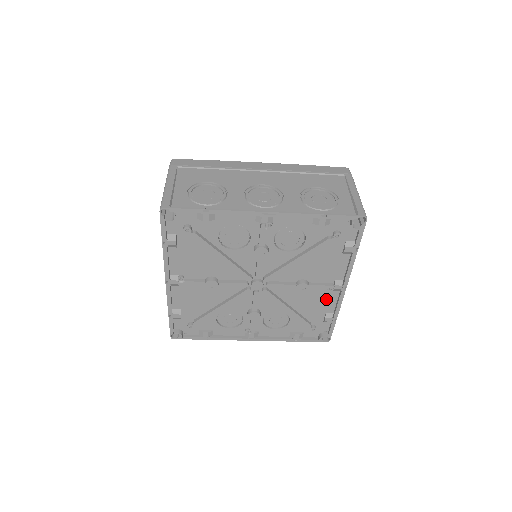
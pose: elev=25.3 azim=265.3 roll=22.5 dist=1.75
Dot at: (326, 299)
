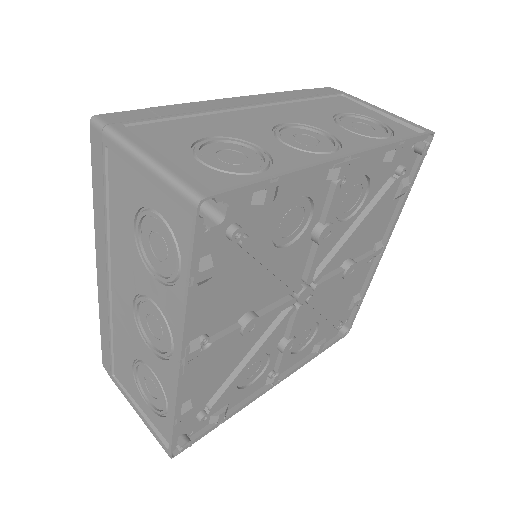
Dot at: (359, 276)
